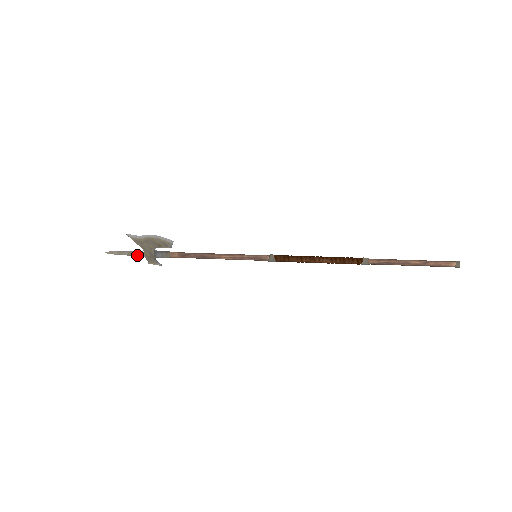
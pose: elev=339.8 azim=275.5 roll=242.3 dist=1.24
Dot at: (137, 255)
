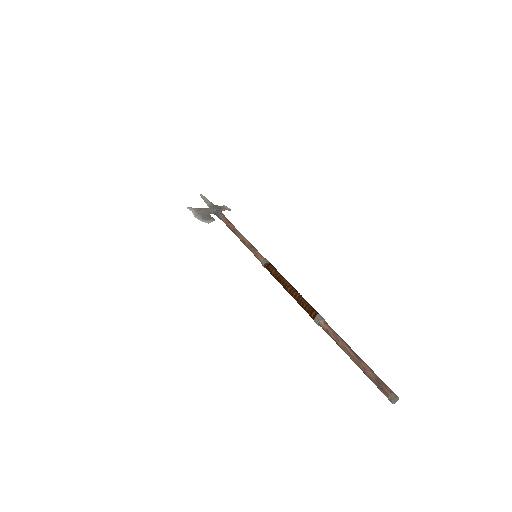
Dot at: (211, 205)
